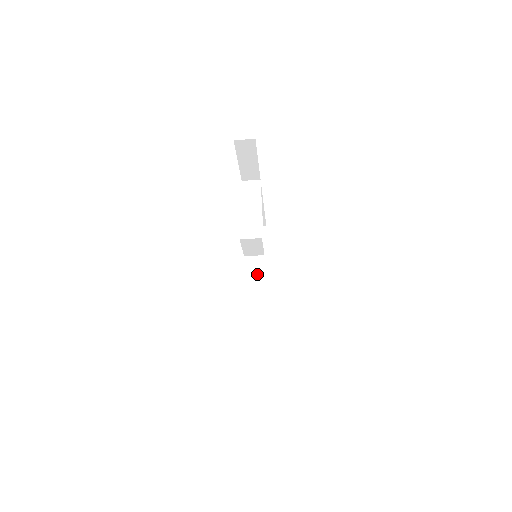
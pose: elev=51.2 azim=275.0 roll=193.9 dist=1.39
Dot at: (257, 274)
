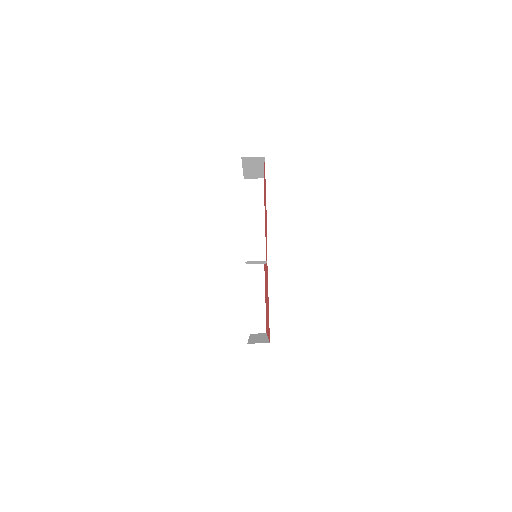
Dot at: occluded
